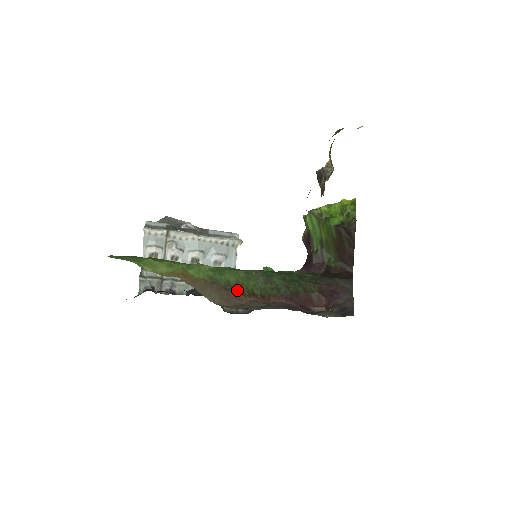
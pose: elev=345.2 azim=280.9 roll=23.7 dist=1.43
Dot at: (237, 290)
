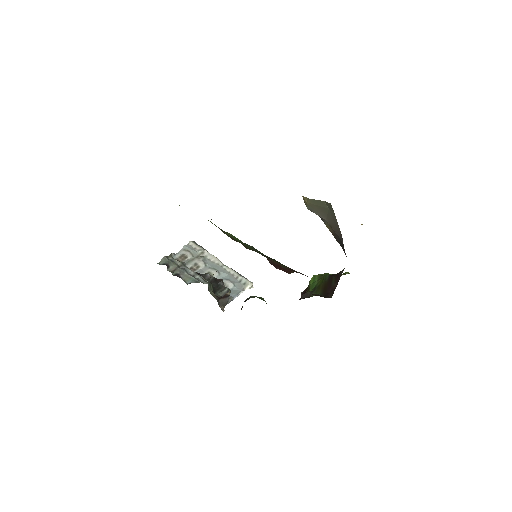
Dot at: (228, 236)
